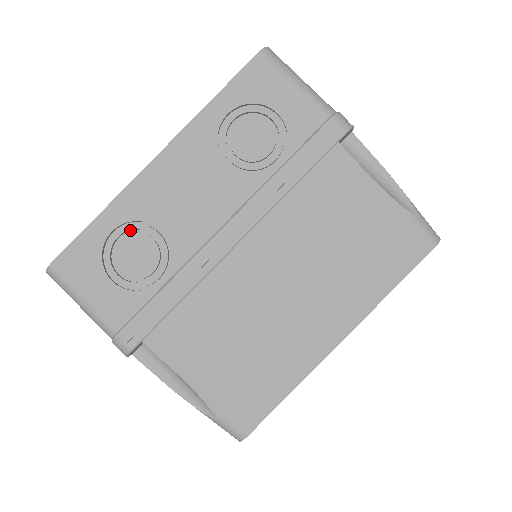
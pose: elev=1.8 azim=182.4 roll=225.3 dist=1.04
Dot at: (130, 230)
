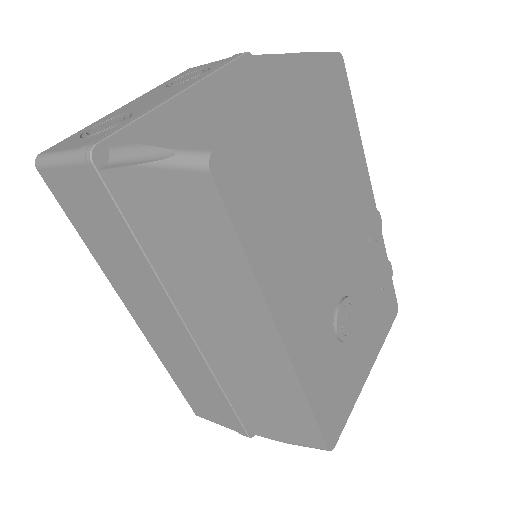
Dot at: occluded
